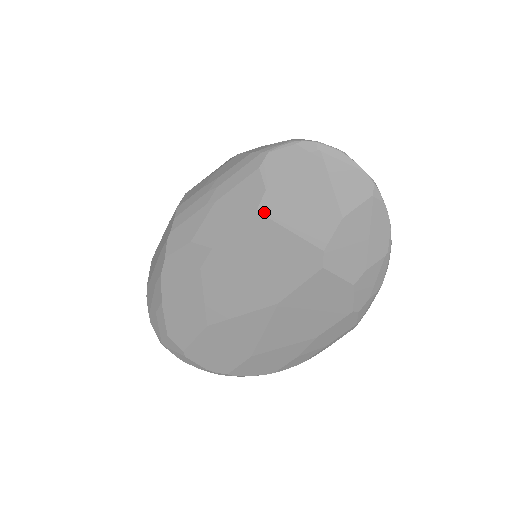
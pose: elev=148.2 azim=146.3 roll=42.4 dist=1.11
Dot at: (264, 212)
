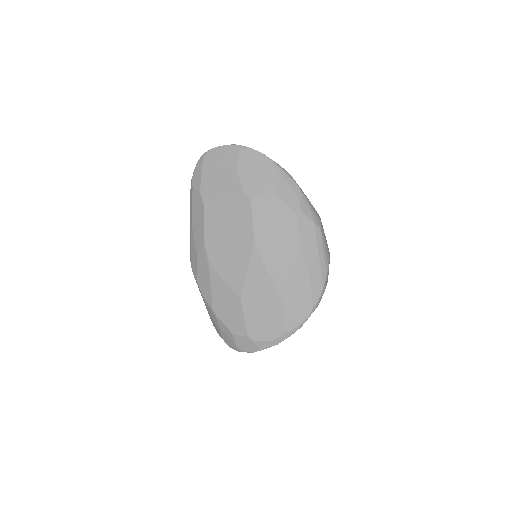
Dot at: (207, 202)
